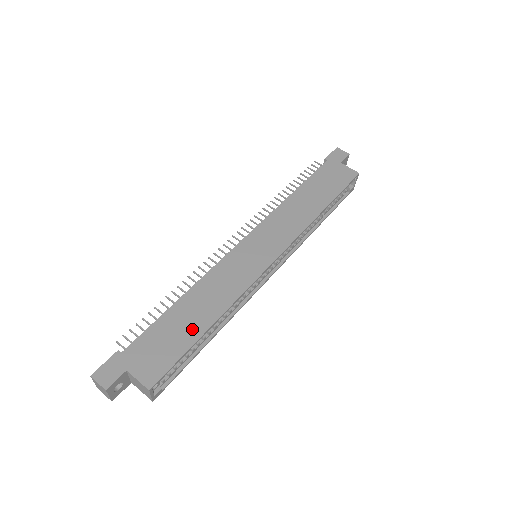
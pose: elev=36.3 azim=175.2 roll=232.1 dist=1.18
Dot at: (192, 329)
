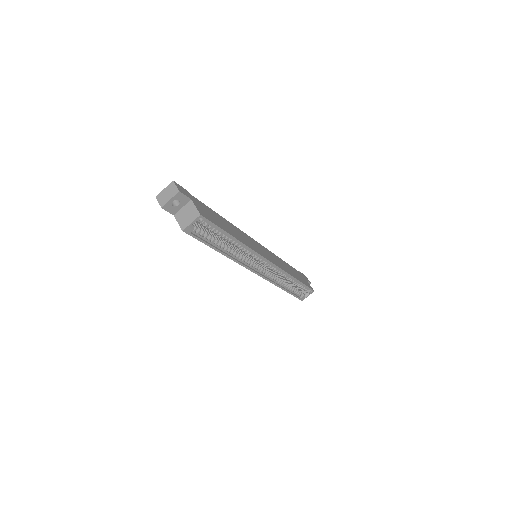
Dot at: (226, 228)
